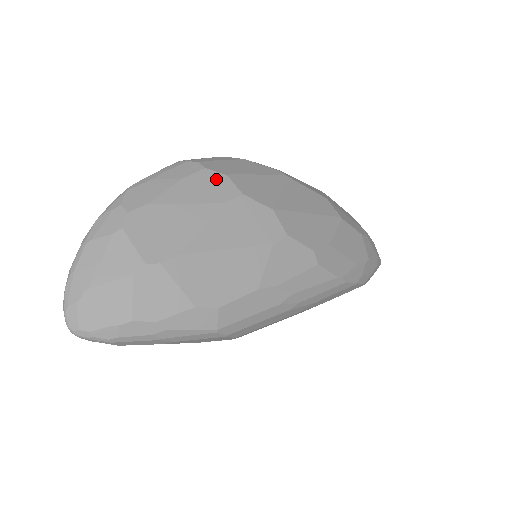
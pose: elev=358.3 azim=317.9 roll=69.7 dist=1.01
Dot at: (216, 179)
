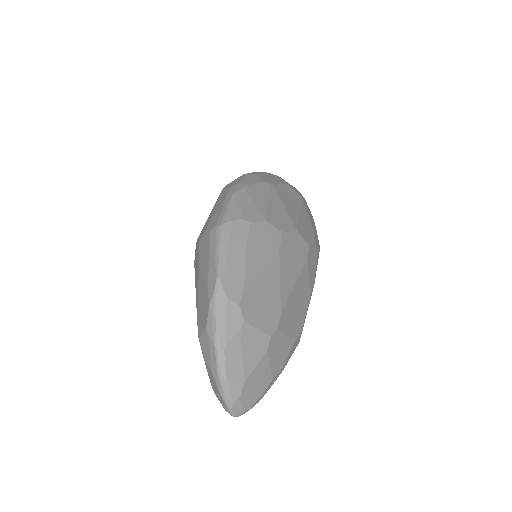
Dot at: (262, 229)
